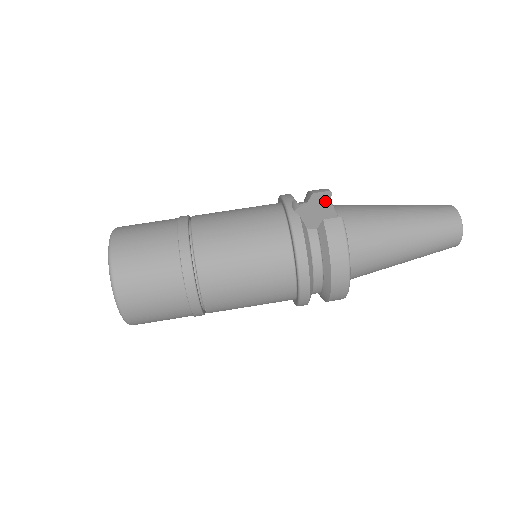
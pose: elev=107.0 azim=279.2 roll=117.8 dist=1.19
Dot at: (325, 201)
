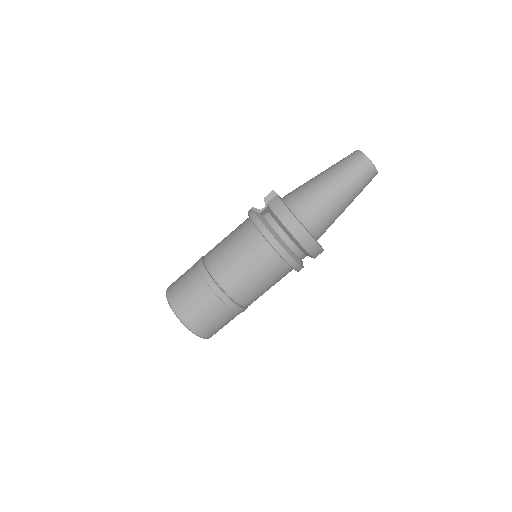
Dot at: occluded
